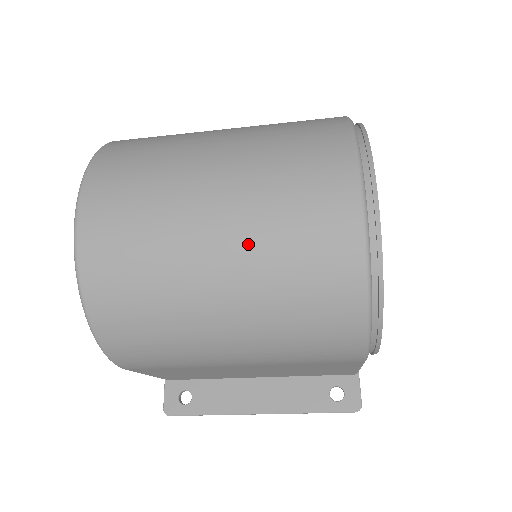
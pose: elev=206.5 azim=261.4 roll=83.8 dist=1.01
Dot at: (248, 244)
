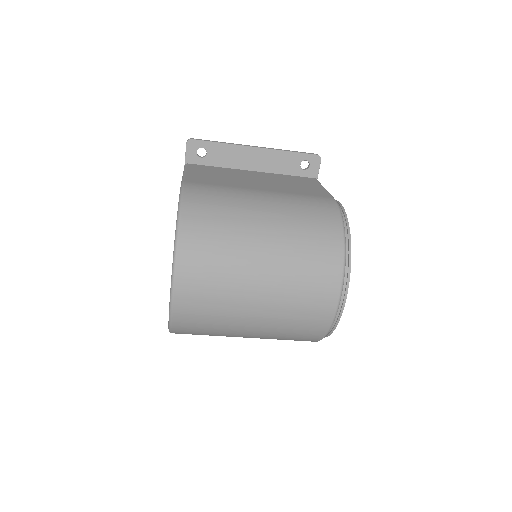
Dot at: (272, 323)
